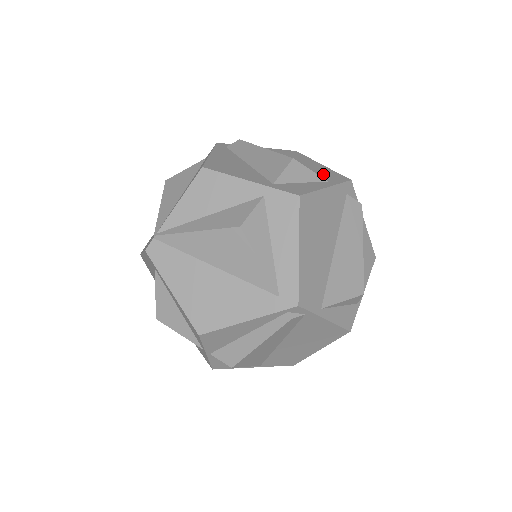
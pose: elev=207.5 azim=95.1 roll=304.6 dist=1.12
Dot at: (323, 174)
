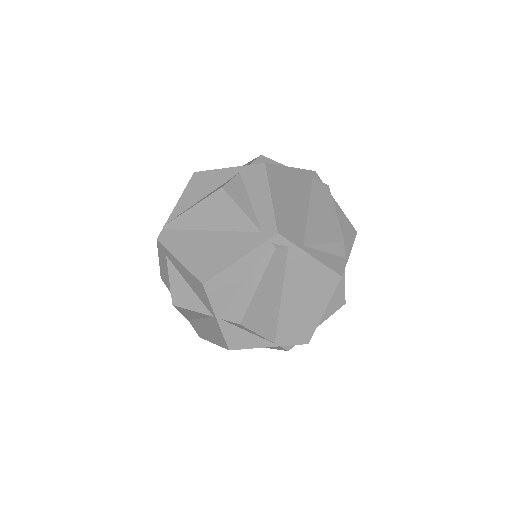
Dot at: occluded
